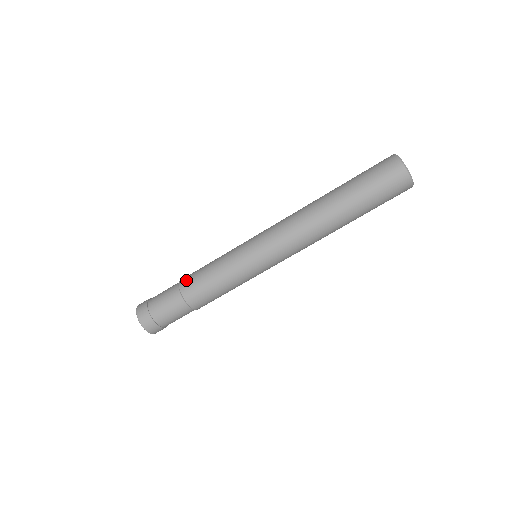
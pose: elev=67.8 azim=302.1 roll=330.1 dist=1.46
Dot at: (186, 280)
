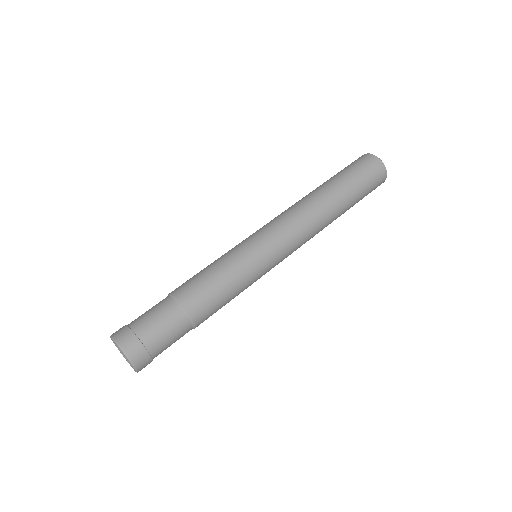
Dot at: (183, 289)
